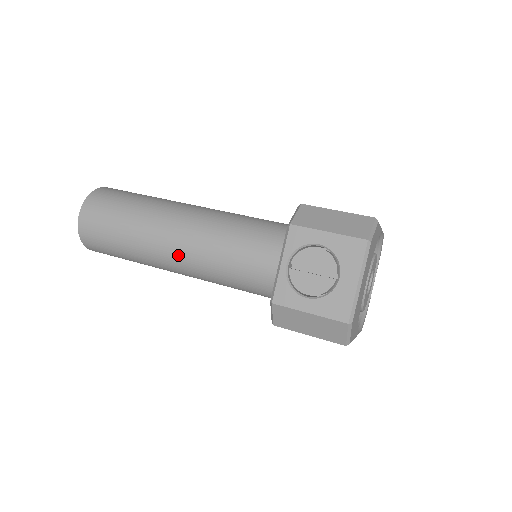
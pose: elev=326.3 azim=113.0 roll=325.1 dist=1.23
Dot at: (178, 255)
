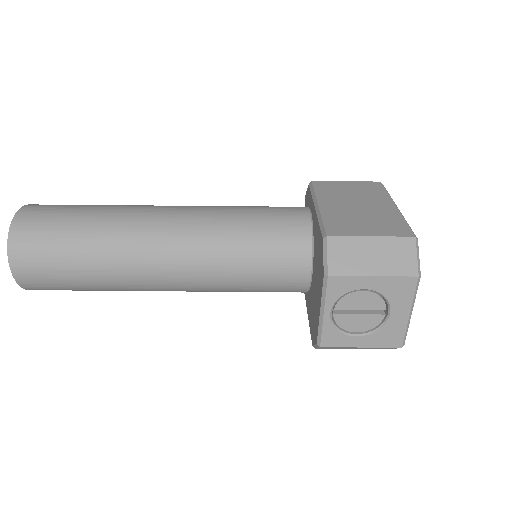
Dot at: (169, 286)
